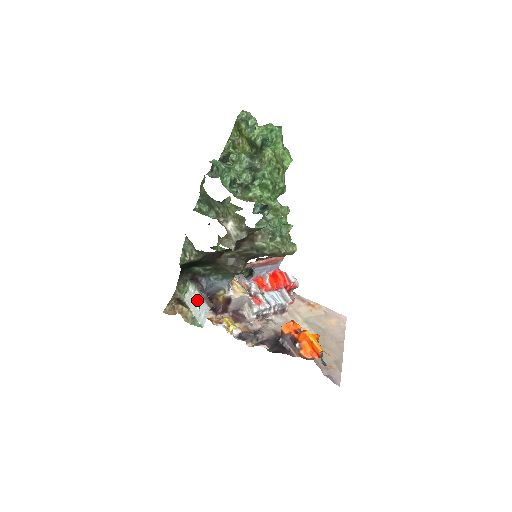
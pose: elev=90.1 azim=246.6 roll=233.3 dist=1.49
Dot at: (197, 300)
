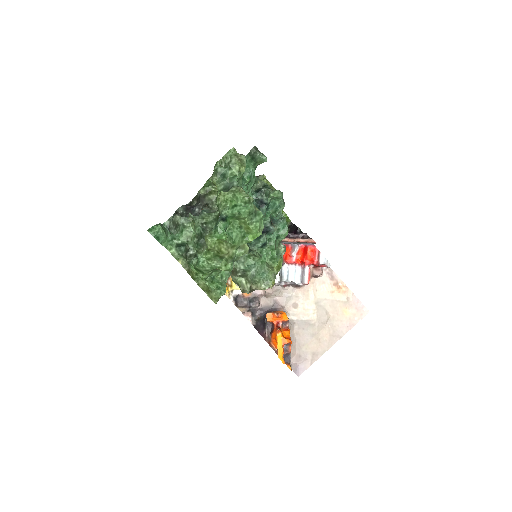
Dot at: occluded
